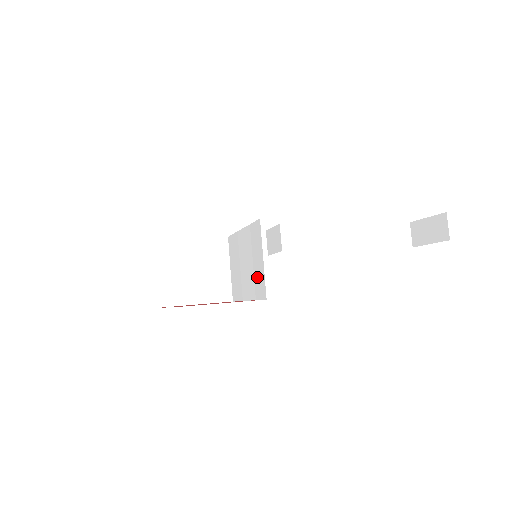
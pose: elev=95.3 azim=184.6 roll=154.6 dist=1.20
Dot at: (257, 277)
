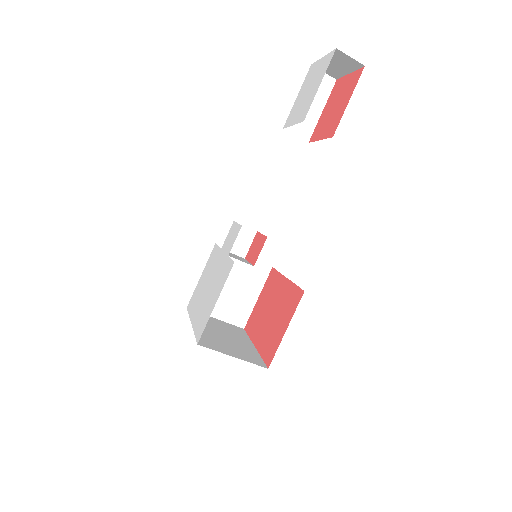
Dot at: occluded
